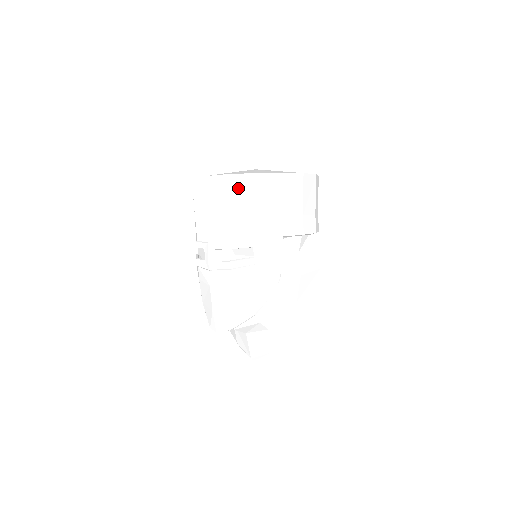
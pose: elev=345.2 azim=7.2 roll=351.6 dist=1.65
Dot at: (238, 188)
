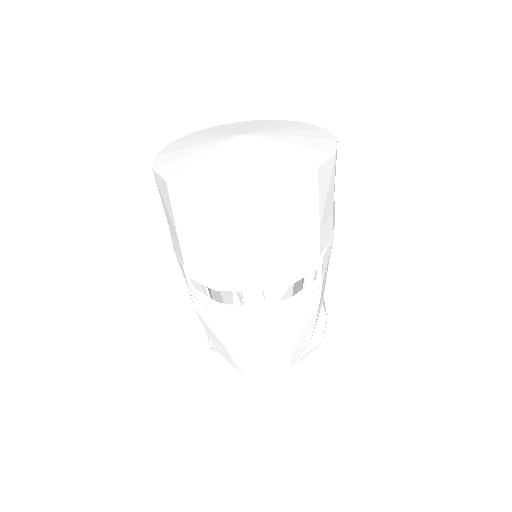
Dot at: (300, 196)
